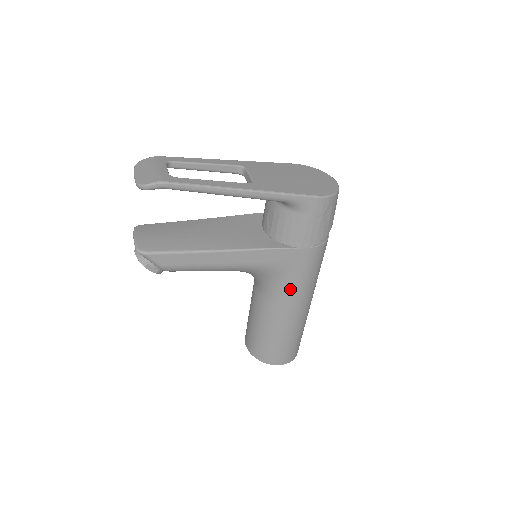
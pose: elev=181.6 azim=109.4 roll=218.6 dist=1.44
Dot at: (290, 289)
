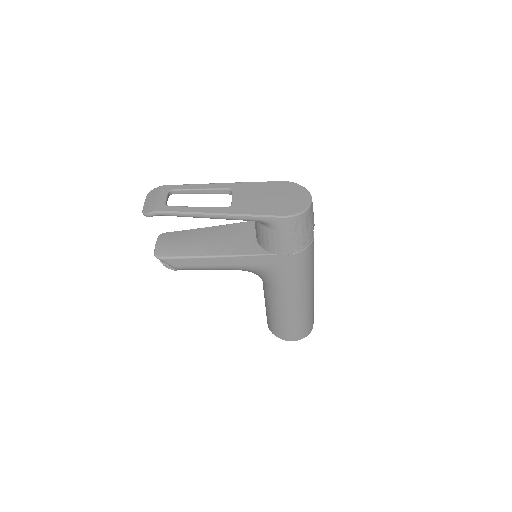
Dot at: (282, 285)
